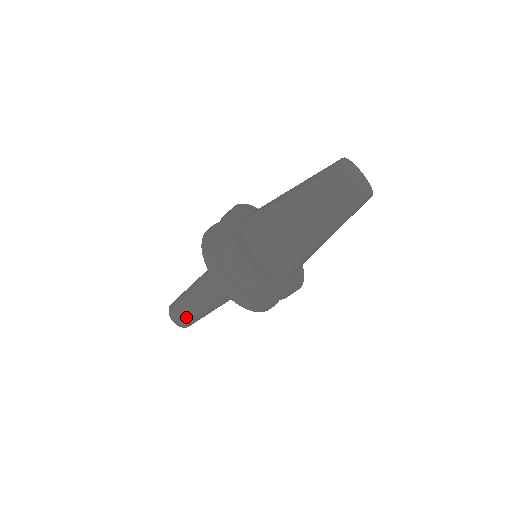
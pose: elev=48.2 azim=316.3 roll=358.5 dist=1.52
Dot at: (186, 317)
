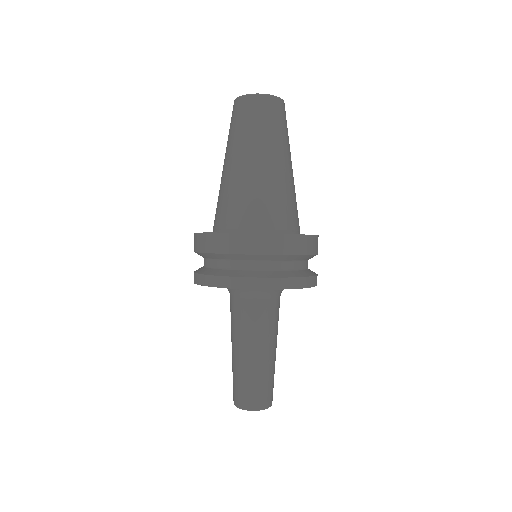
Dot at: (253, 388)
